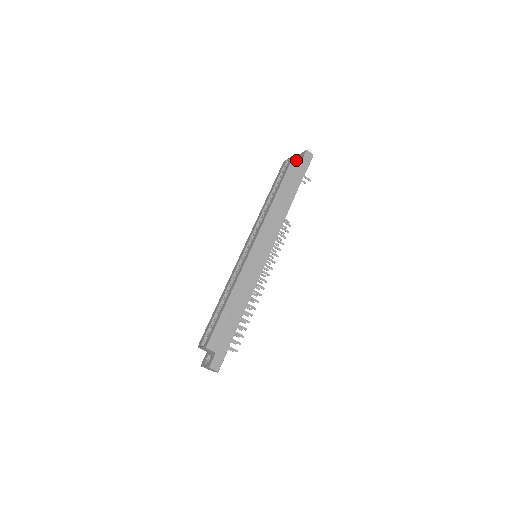
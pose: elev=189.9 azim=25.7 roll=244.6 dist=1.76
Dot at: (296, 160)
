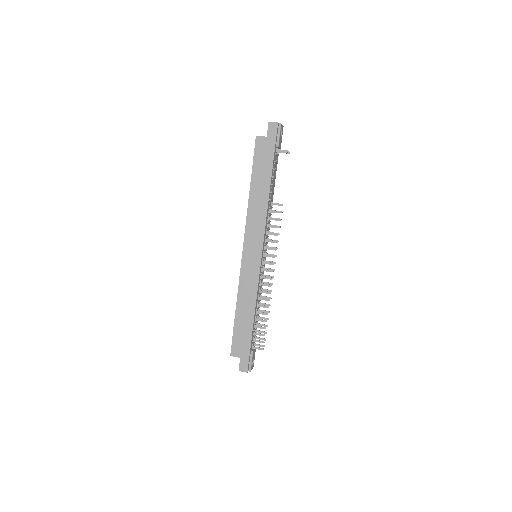
Dot at: (260, 141)
